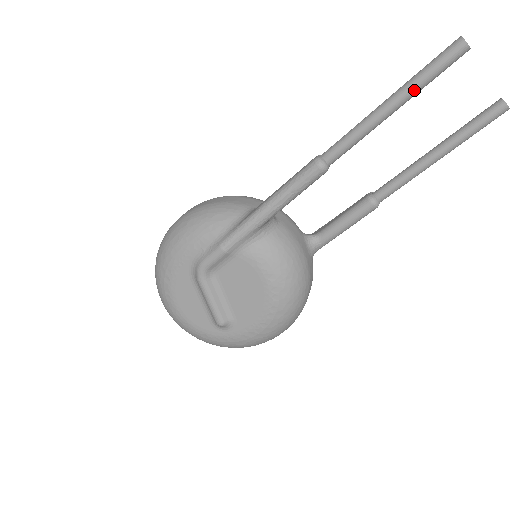
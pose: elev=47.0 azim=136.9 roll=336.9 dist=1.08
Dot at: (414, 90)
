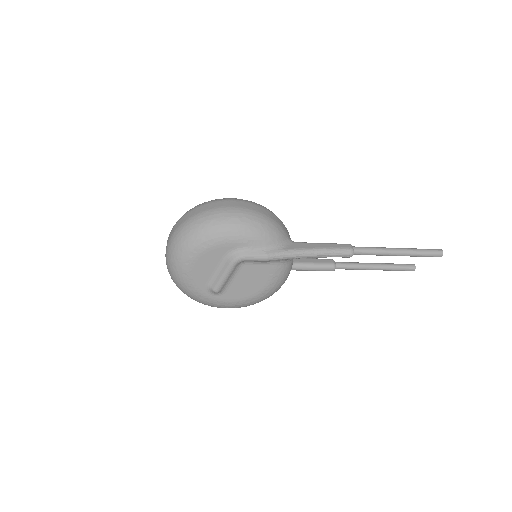
Dot at: (412, 256)
